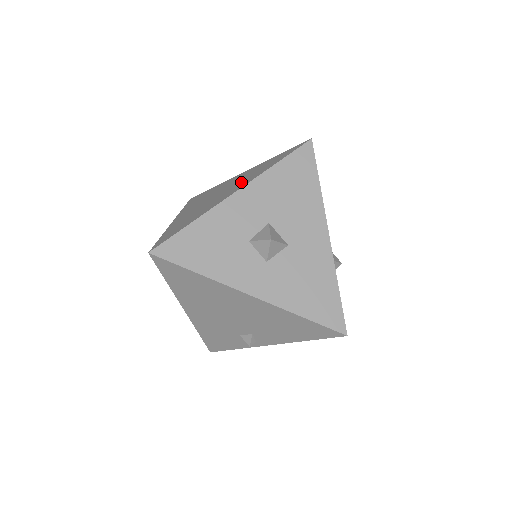
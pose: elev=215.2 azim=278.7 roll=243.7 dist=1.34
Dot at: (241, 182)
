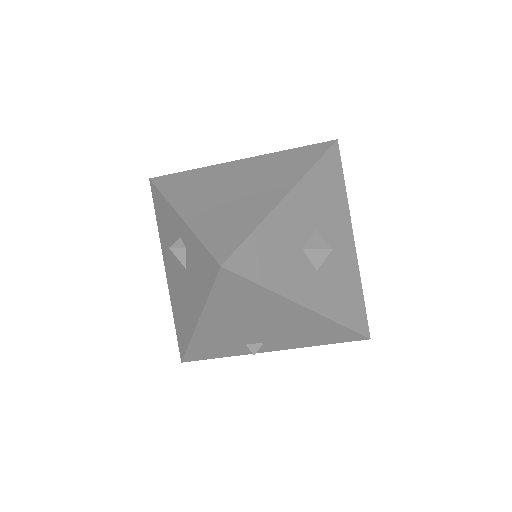
Dot at: (273, 178)
